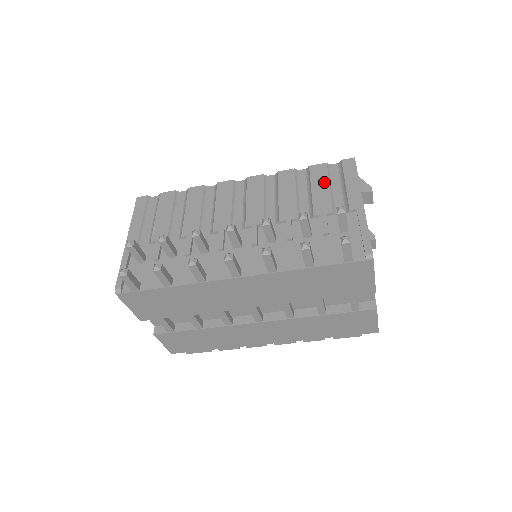
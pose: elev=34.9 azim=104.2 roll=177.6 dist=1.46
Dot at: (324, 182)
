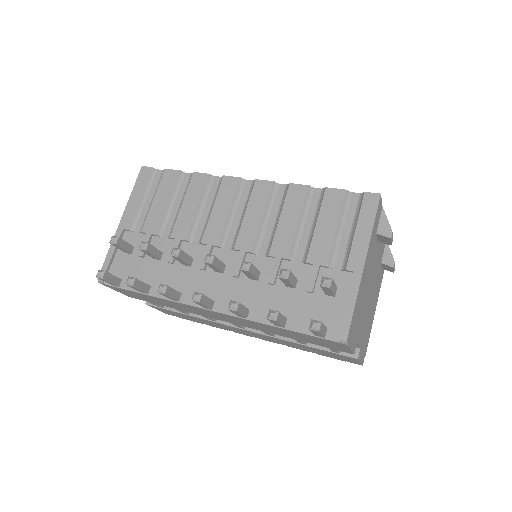
Dot at: (333, 218)
